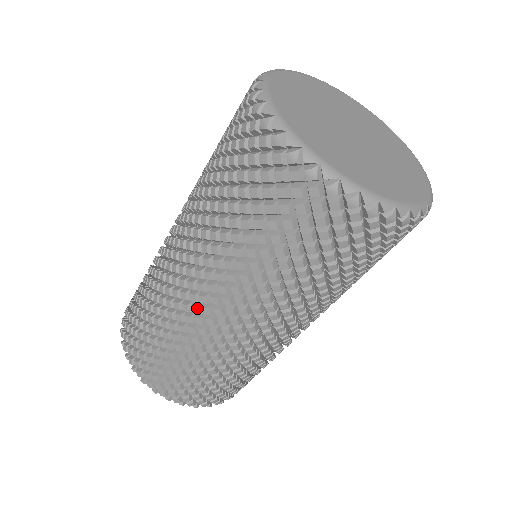
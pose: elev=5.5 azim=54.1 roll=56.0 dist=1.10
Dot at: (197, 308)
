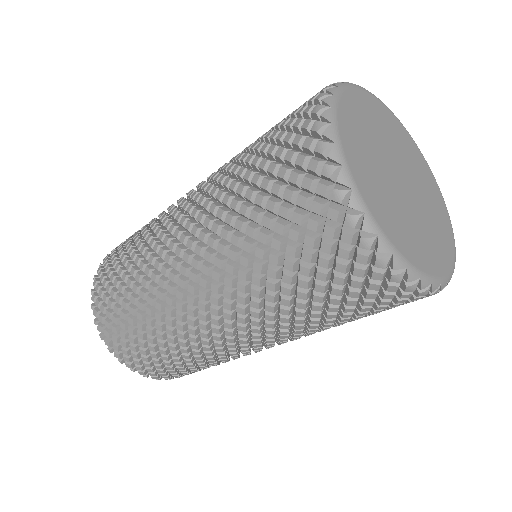
Dot at: (192, 311)
